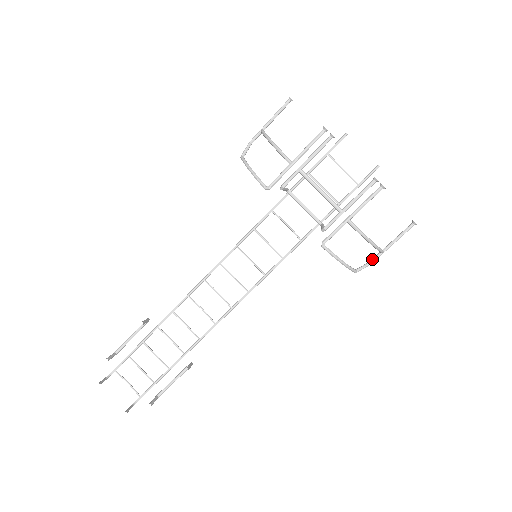
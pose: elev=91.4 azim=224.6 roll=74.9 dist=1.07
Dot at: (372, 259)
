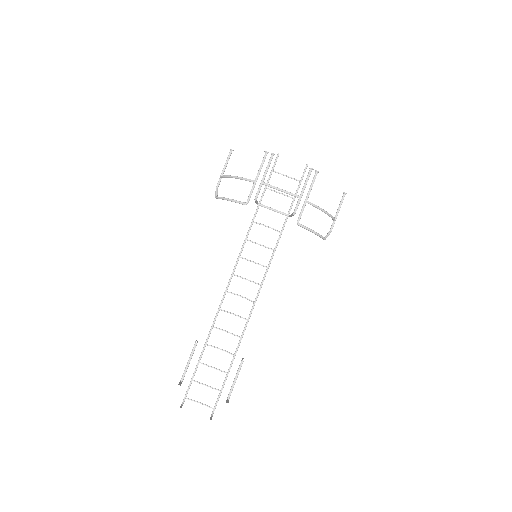
Dot at: (330, 228)
